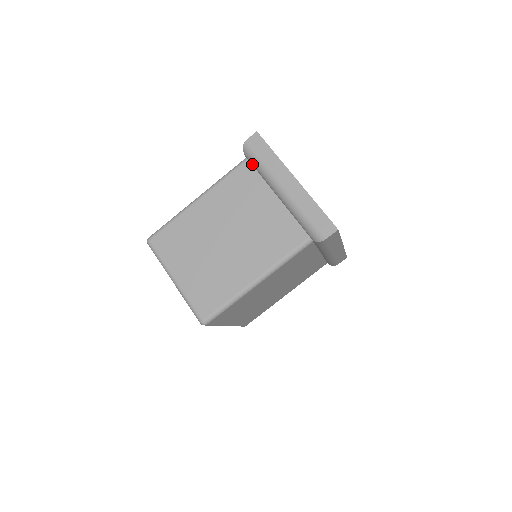
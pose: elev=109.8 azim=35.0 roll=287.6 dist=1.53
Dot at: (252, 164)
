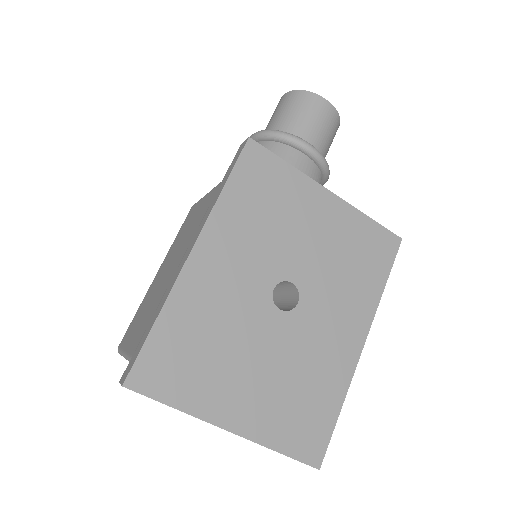
Dot at: occluded
